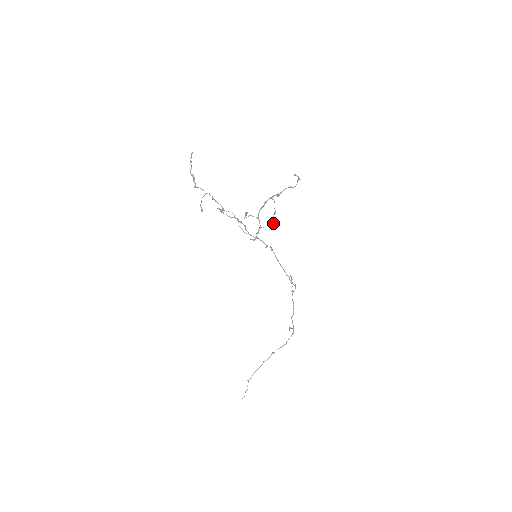
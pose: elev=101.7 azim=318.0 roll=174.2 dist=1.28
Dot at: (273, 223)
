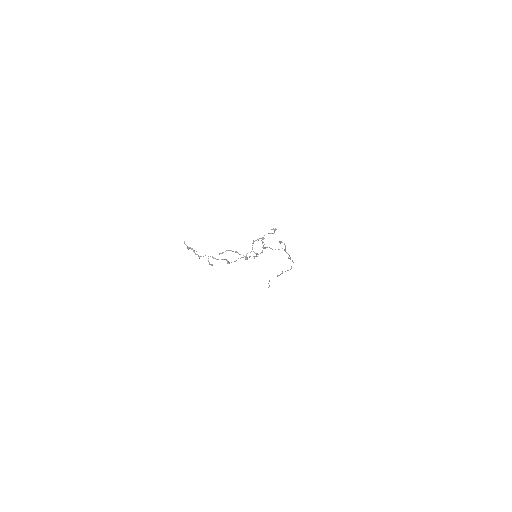
Dot at: occluded
